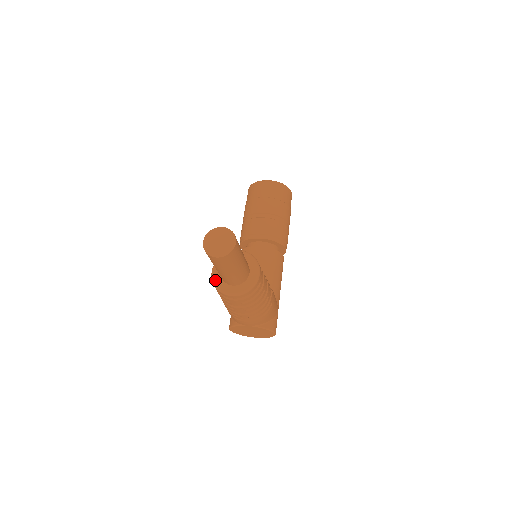
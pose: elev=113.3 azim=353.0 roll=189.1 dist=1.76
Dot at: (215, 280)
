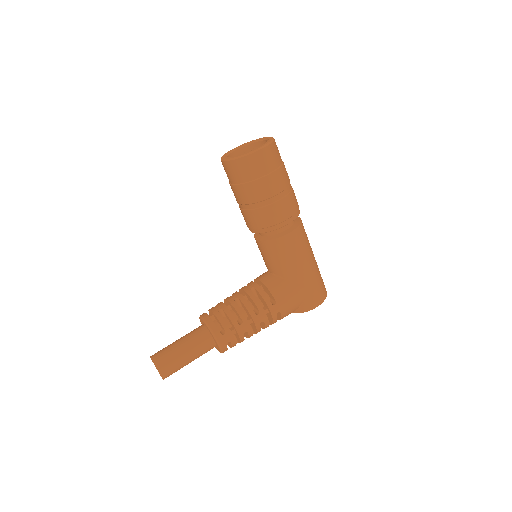
Dot at: occluded
